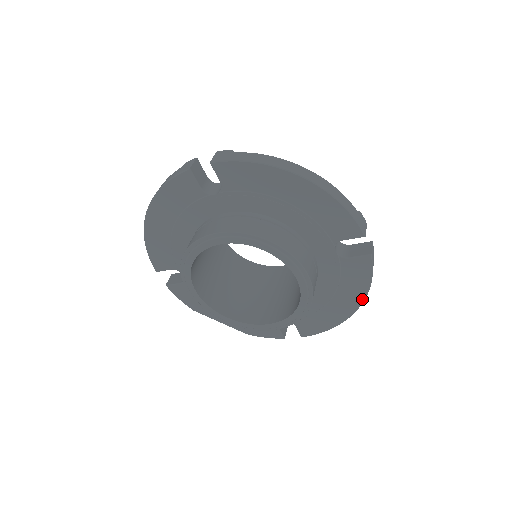
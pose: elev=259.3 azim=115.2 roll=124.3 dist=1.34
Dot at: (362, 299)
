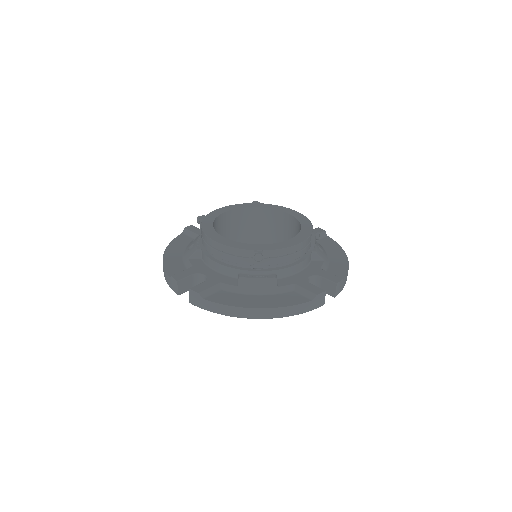
Dot at: occluded
